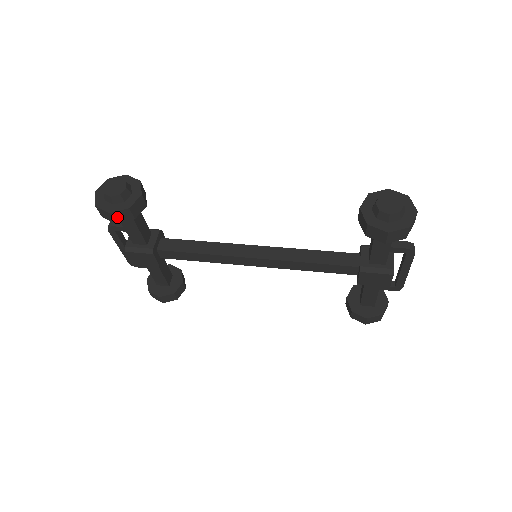
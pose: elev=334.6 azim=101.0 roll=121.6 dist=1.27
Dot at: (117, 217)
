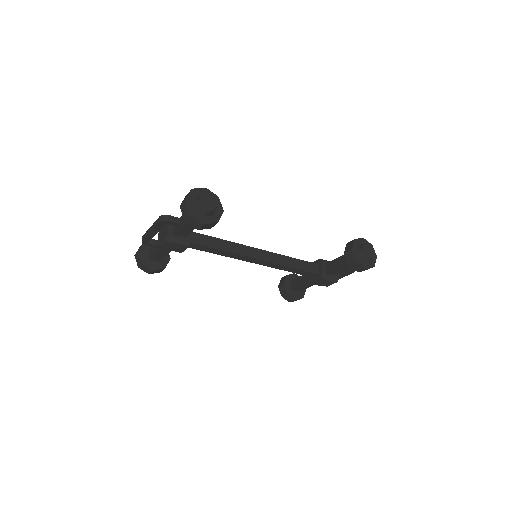
Dot at: (204, 227)
